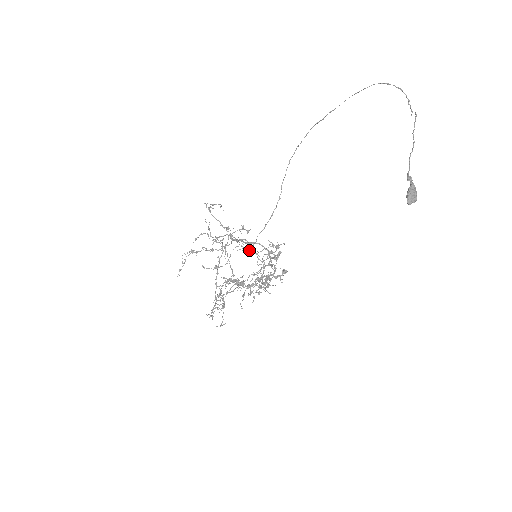
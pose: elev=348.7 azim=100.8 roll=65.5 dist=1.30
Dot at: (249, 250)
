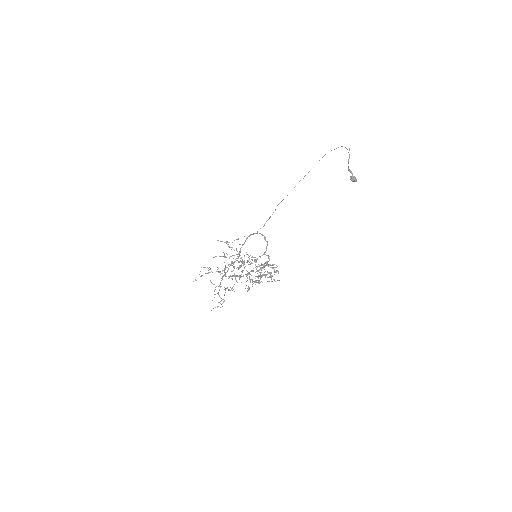
Dot at: (252, 279)
